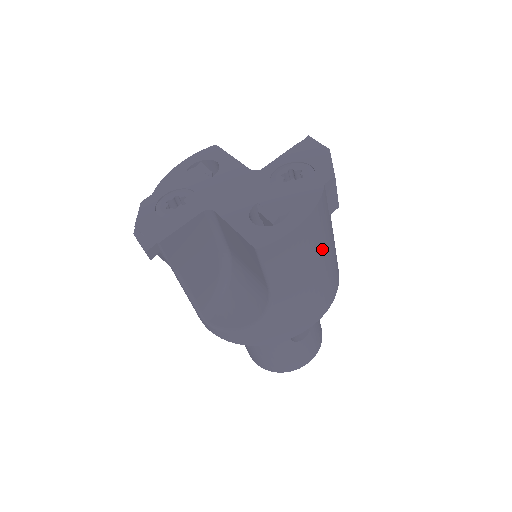
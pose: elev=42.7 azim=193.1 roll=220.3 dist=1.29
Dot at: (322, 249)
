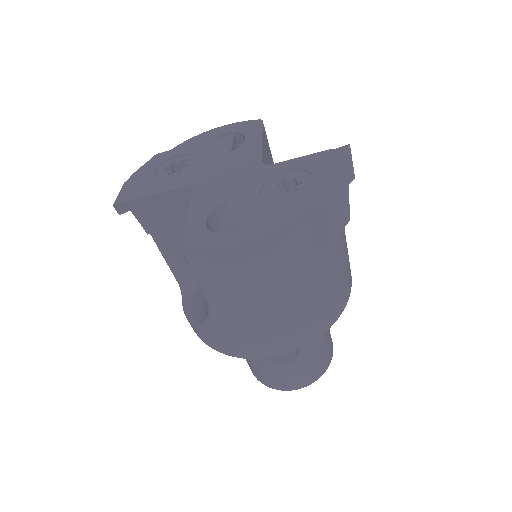
Dot at: (285, 283)
